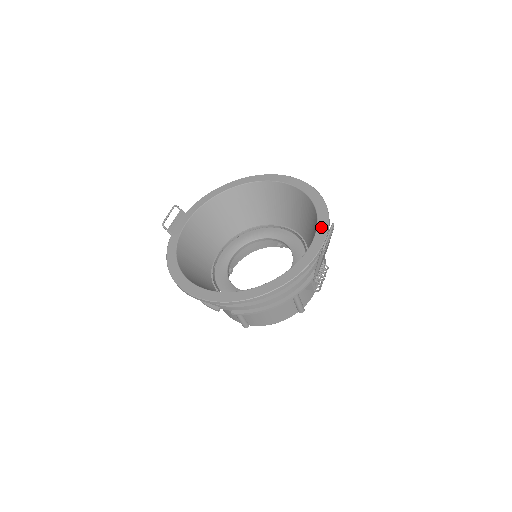
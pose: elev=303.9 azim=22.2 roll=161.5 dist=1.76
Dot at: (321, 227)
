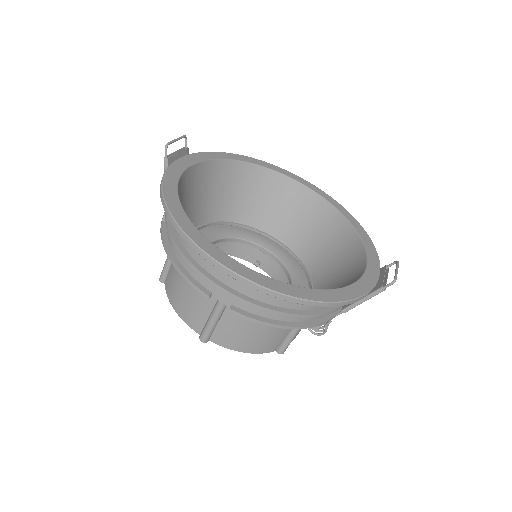
Dot at: (373, 260)
